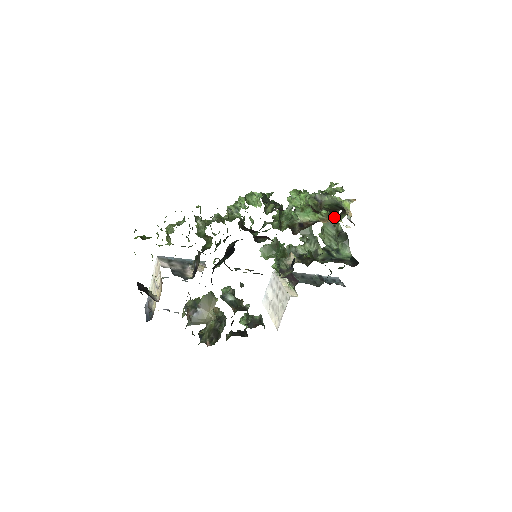
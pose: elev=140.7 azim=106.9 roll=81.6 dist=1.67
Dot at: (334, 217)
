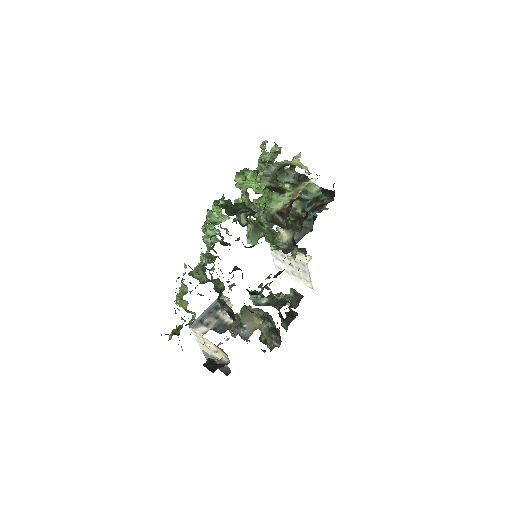
Dot at: (282, 168)
